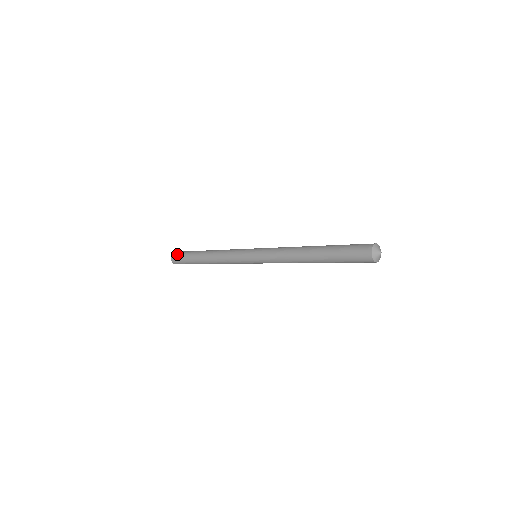
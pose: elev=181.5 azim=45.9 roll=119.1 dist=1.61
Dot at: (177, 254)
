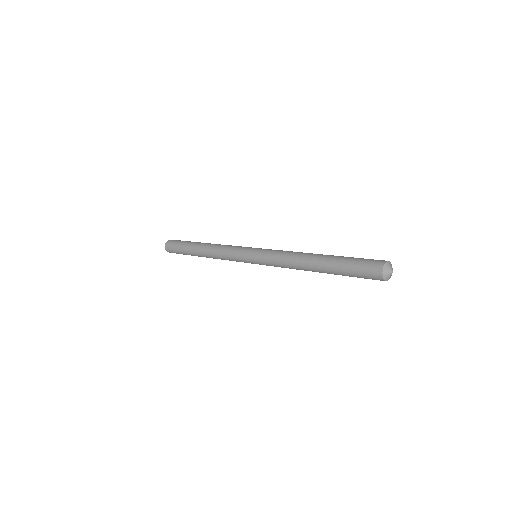
Dot at: (171, 250)
